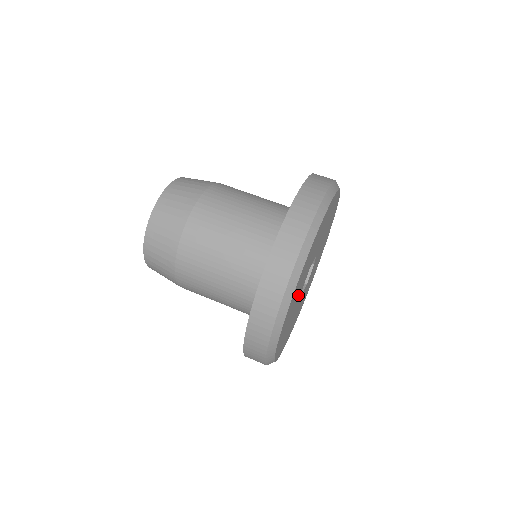
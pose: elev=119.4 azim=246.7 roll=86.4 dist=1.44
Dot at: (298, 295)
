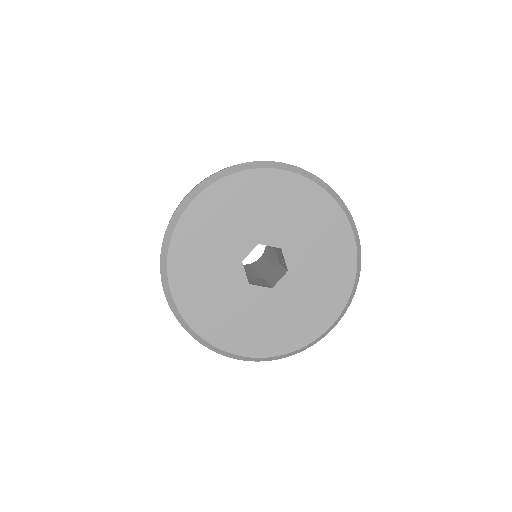
Dot at: (224, 253)
